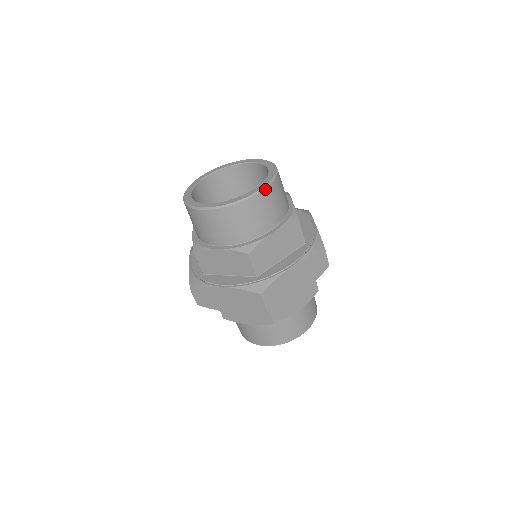
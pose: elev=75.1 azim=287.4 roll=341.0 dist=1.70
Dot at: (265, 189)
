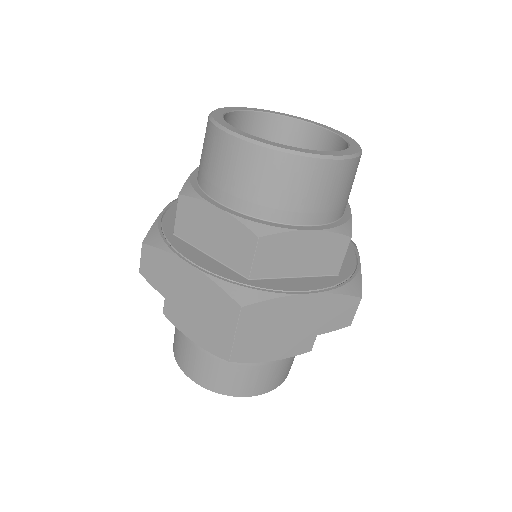
Dot at: (338, 160)
